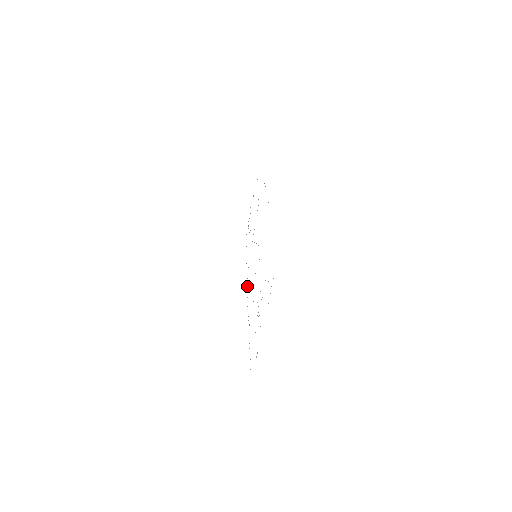
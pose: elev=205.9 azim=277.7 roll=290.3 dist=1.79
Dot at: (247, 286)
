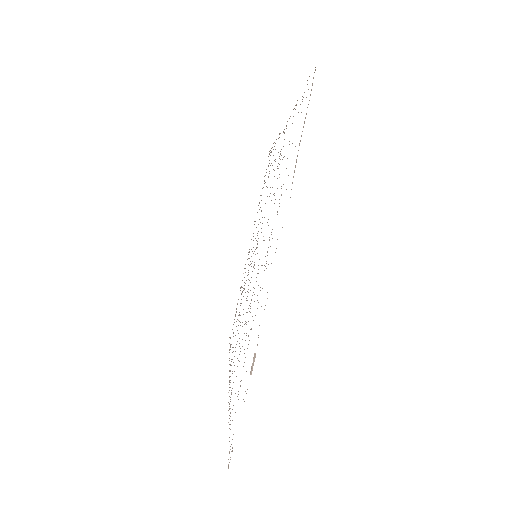
Dot at: occluded
